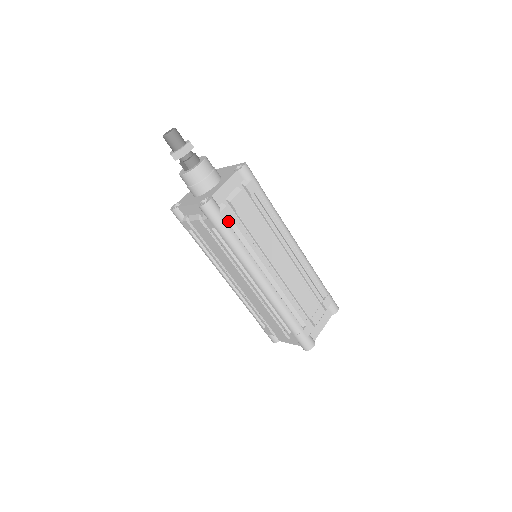
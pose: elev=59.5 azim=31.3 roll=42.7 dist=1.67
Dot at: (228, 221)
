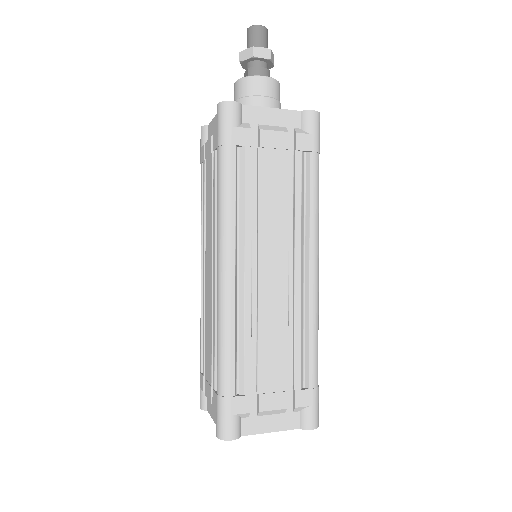
Dot at: (240, 150)
